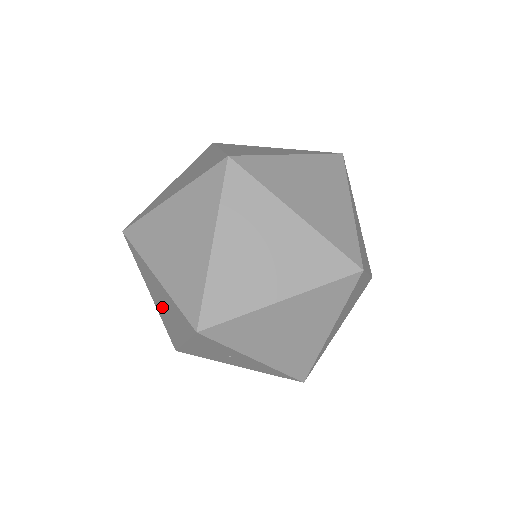
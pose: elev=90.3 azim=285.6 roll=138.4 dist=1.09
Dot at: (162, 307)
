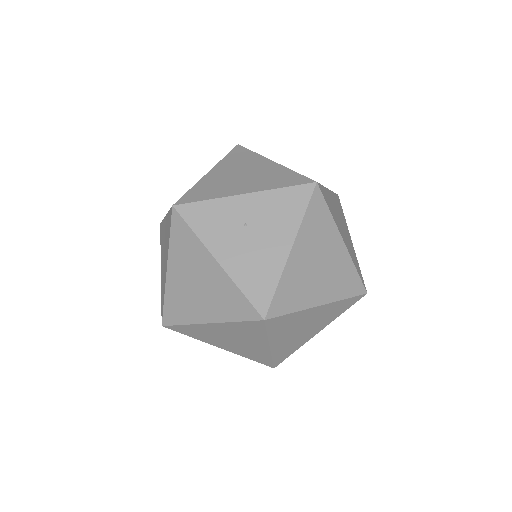
Dot at: (203, 293)
